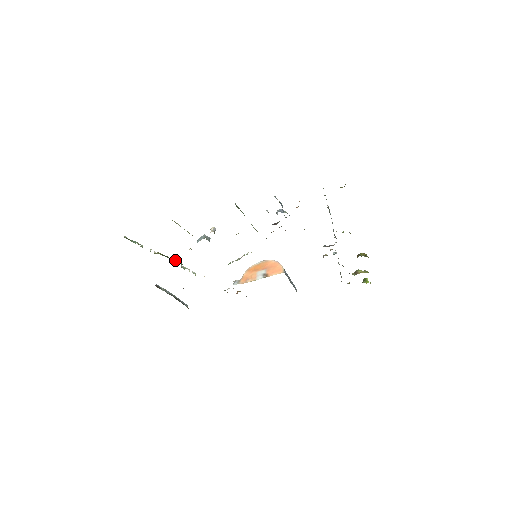
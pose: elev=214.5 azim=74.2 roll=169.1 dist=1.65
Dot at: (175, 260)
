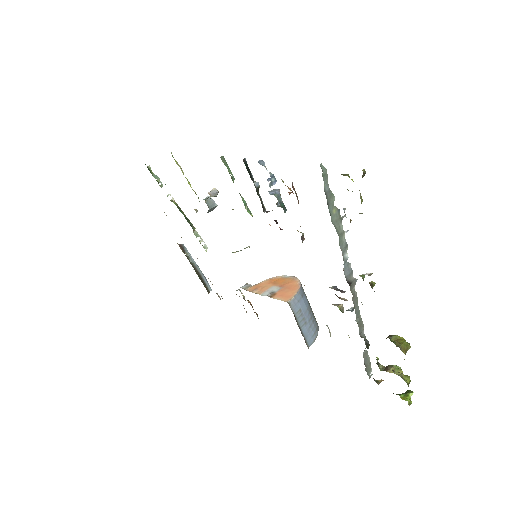
Dot at: (188, 219)
